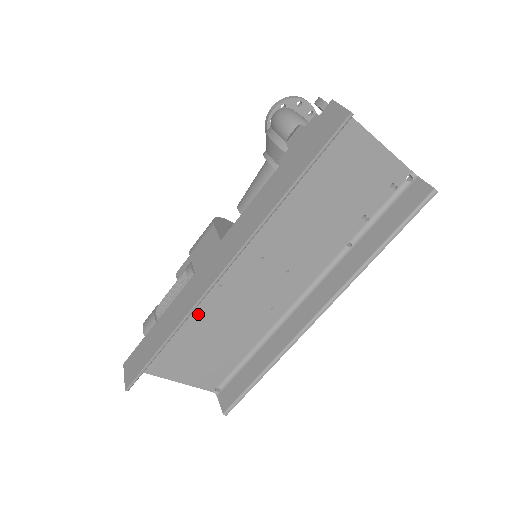
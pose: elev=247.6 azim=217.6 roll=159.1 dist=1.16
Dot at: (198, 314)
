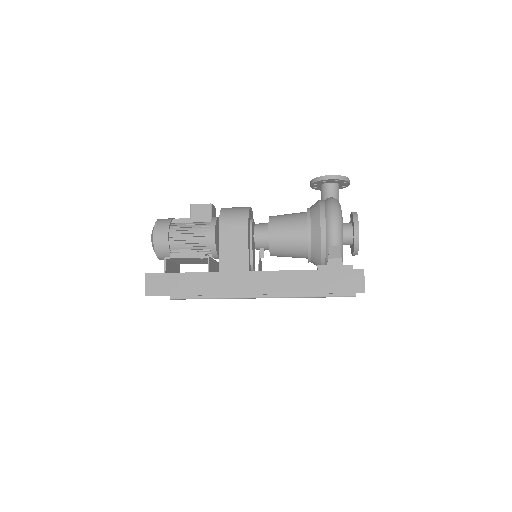
Dot at: occluded
